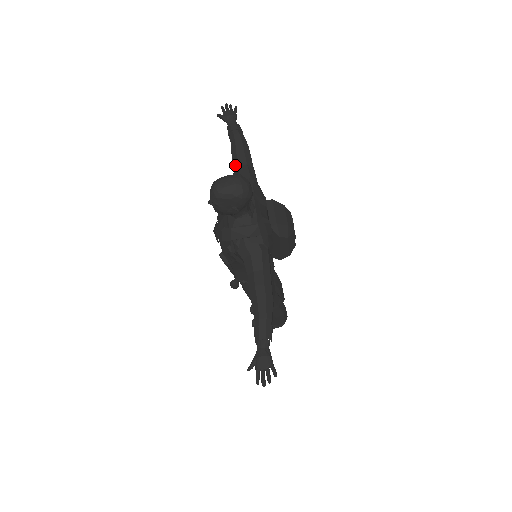
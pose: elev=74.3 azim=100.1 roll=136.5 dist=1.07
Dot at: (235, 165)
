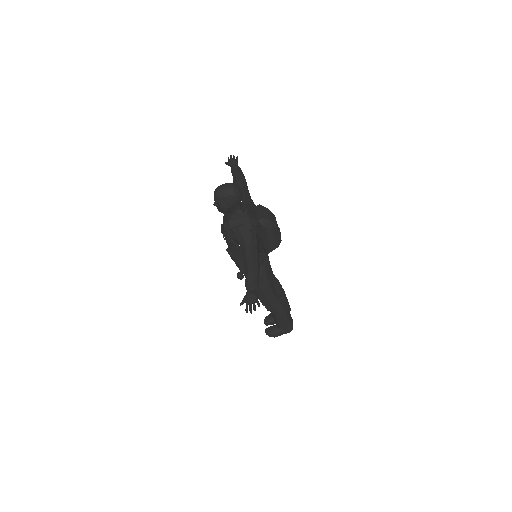
Dot at: occluded
